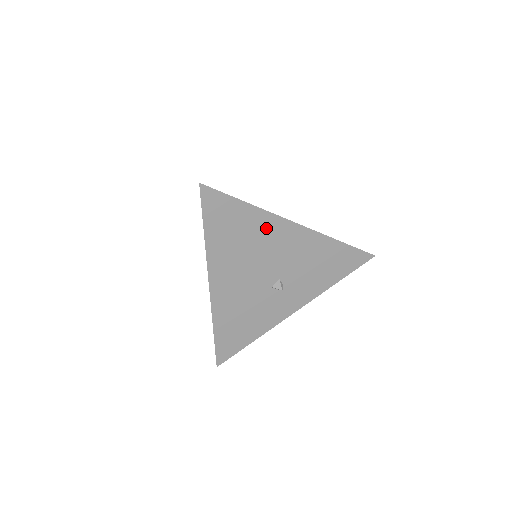
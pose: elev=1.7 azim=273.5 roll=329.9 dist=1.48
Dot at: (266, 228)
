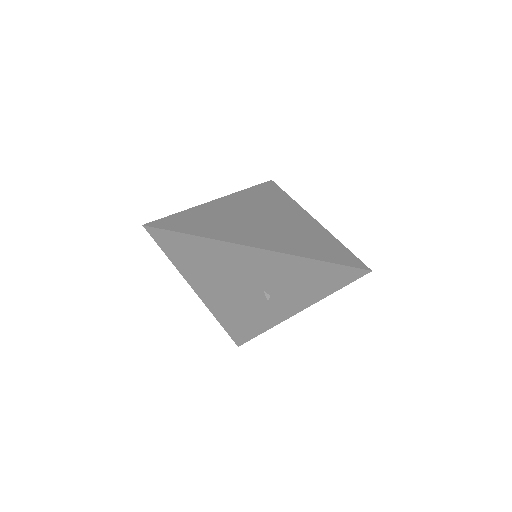
Dot at: (226, 253)
